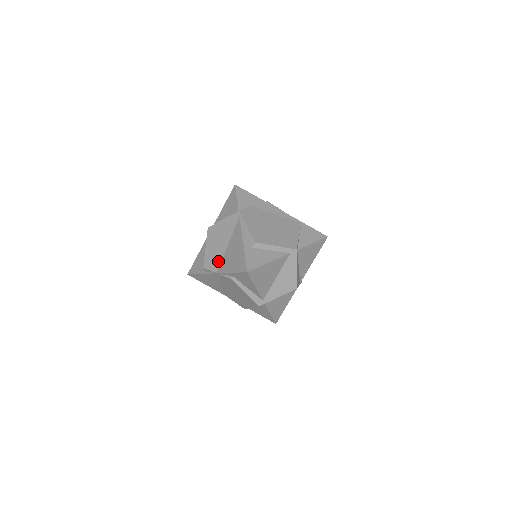
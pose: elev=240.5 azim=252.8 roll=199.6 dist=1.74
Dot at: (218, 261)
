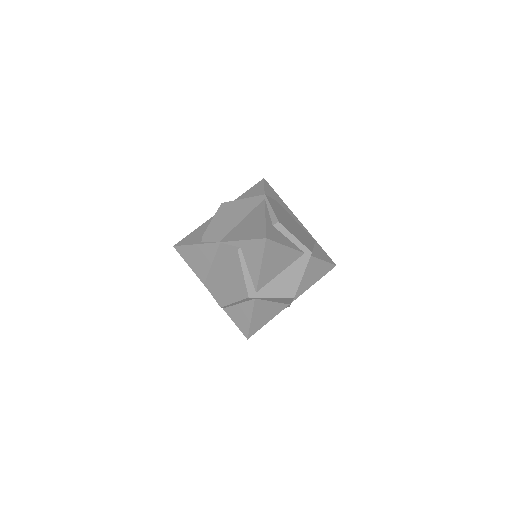
Dot at: (225, 232)
